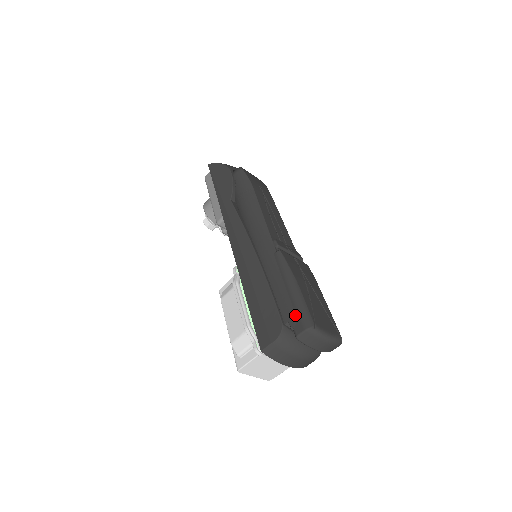
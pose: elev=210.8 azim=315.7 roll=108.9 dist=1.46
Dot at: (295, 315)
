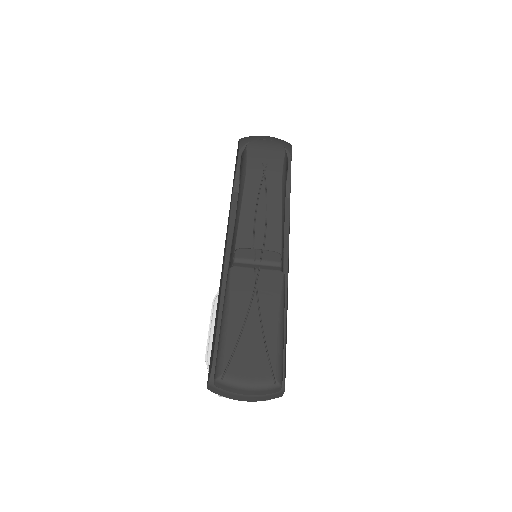
Dot at: occluded
